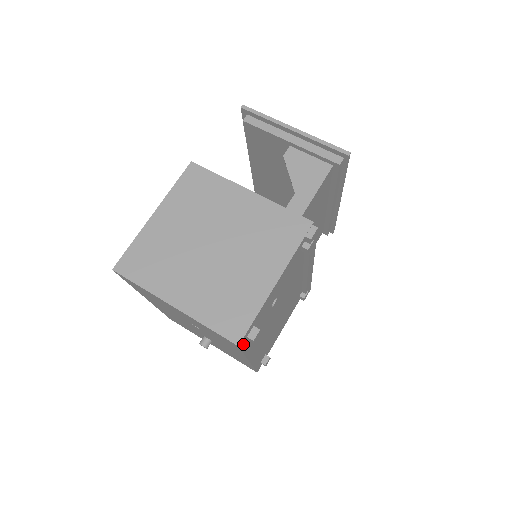
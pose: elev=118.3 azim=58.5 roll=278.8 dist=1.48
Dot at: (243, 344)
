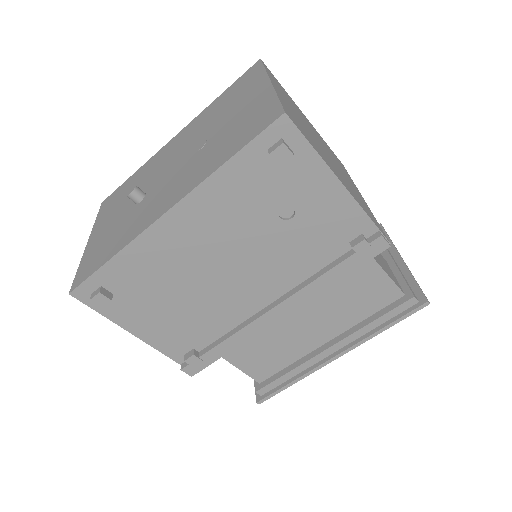
Dot at: (269, 135)
